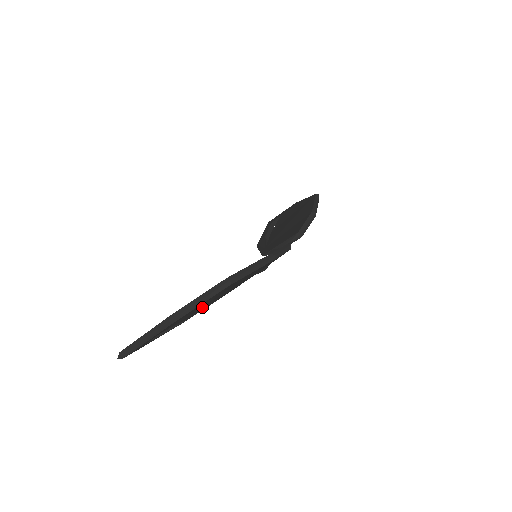
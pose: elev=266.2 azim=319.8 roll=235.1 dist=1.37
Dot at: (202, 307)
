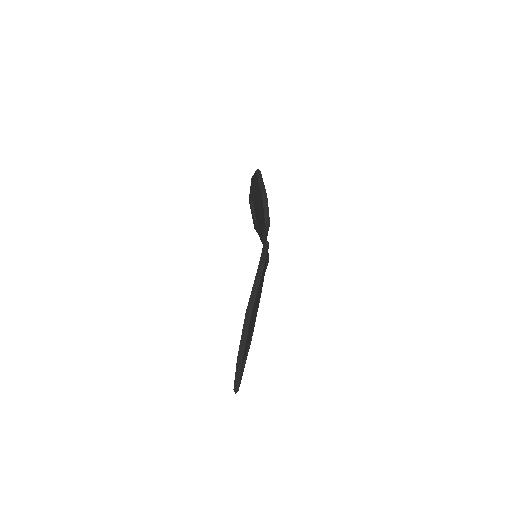
Dot at: (251, 329)
